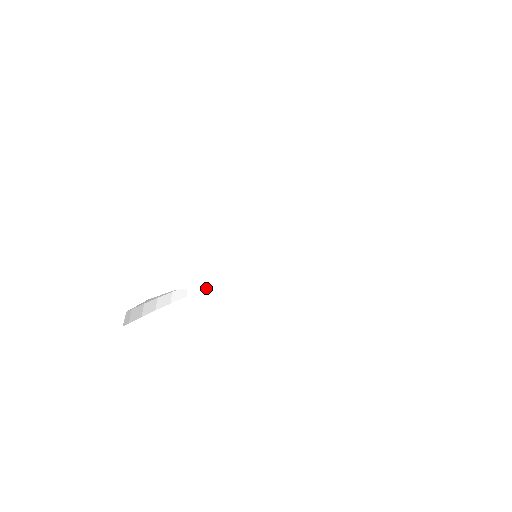
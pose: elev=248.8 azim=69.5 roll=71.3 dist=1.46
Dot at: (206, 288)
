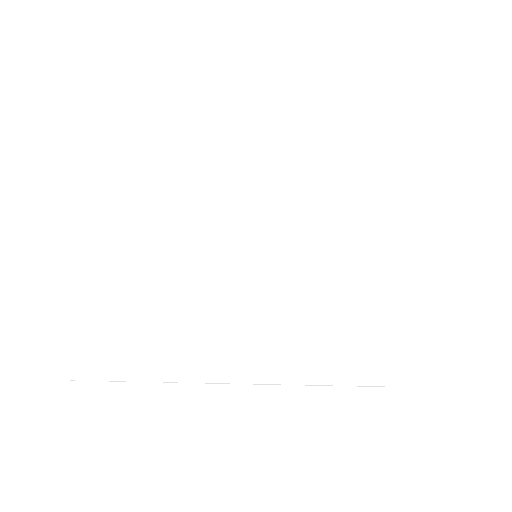
Dot at: occluded
